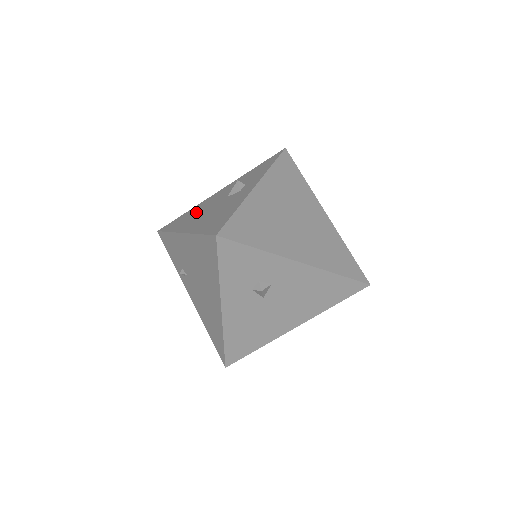
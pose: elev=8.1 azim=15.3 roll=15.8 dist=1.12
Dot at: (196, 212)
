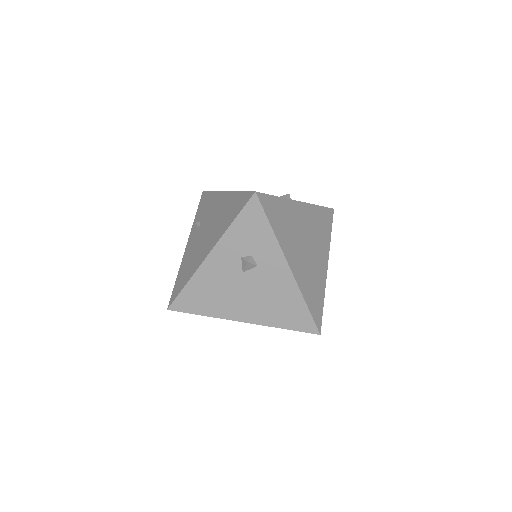
Dot at: occluded
